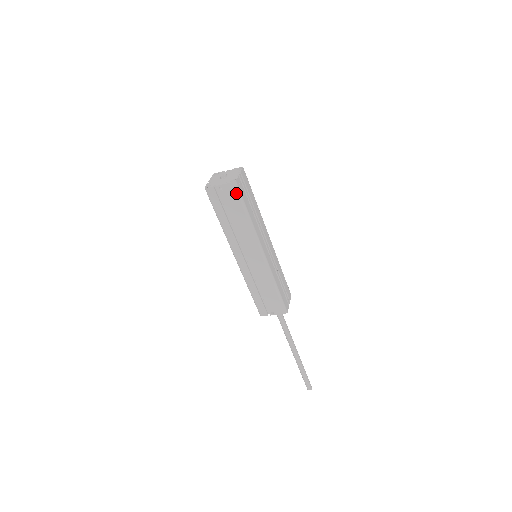
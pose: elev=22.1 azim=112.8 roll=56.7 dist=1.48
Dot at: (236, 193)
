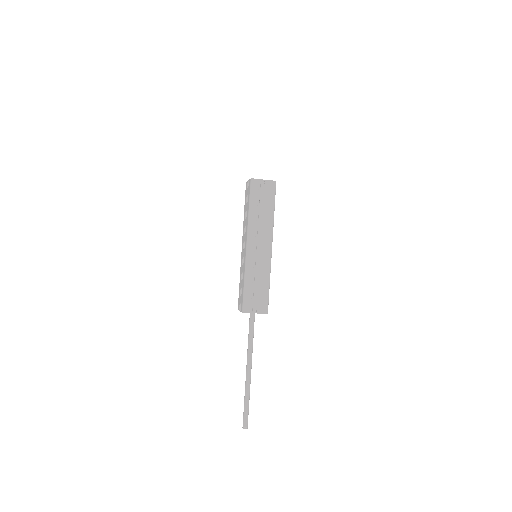
Dot at: (273, 190)
